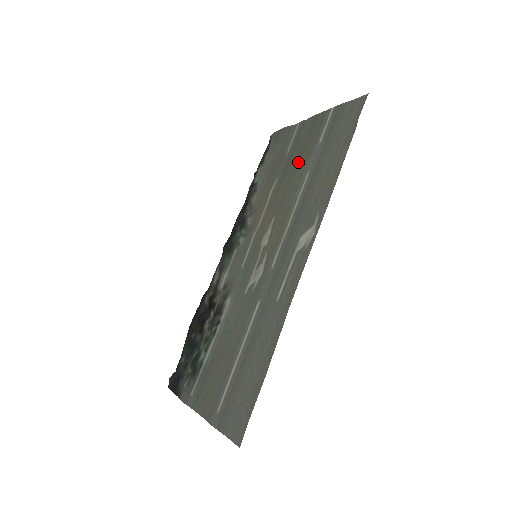
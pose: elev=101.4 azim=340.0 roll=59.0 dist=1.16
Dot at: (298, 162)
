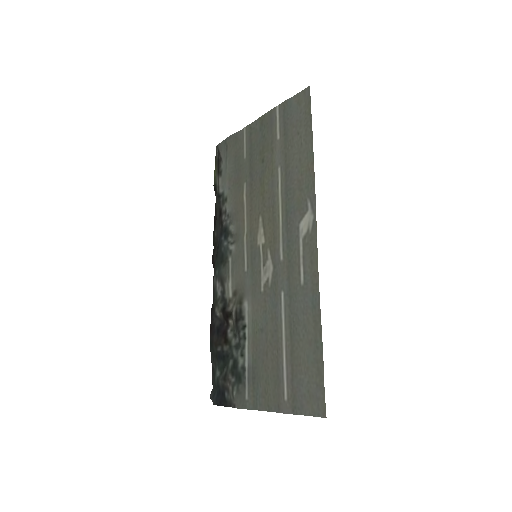
Dot at: (262, 162)
